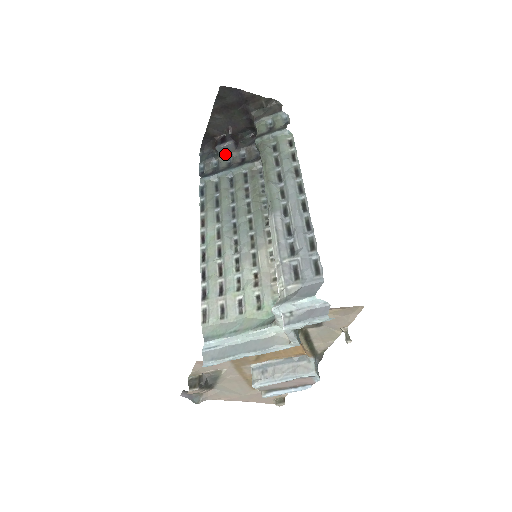
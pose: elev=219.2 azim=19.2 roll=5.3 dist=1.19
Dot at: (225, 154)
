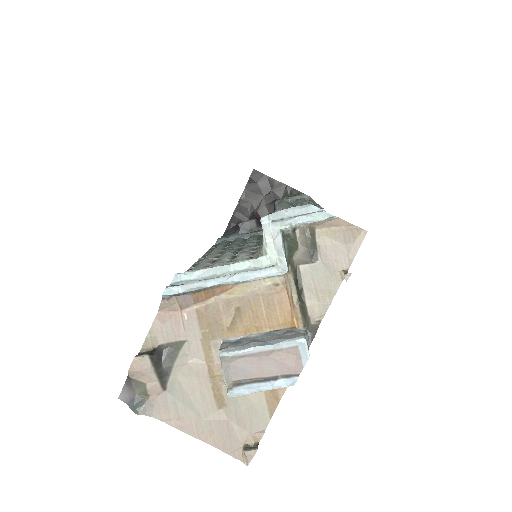
Dot at: (246, 231)
